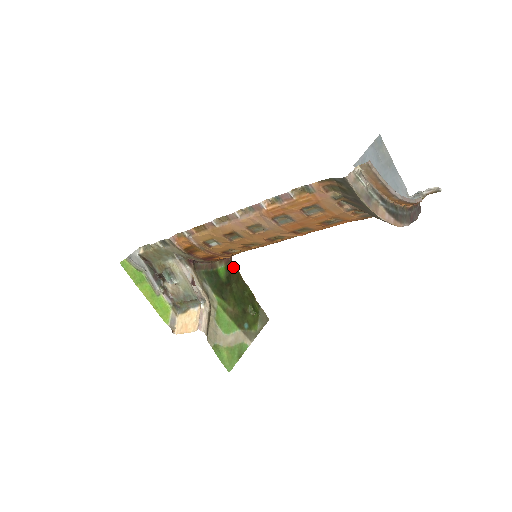
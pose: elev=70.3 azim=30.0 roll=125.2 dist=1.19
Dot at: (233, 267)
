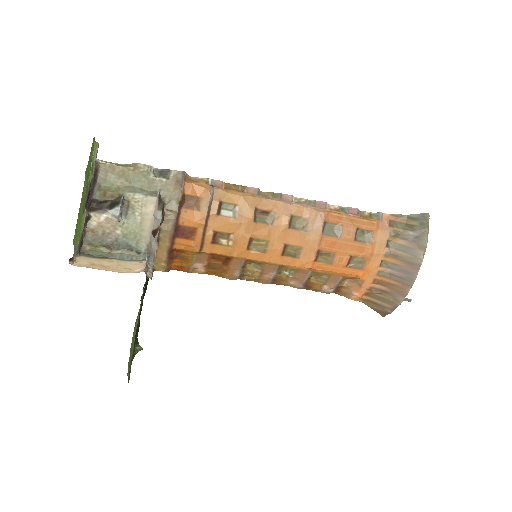
Dot at: occluded
